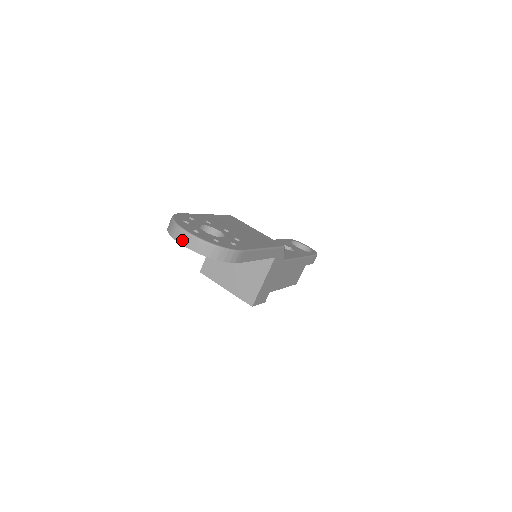
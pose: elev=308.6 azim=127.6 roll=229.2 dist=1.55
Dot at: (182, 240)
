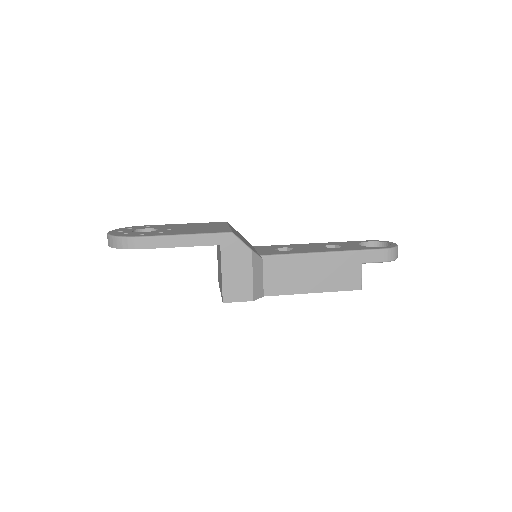
Dot at: occluded
